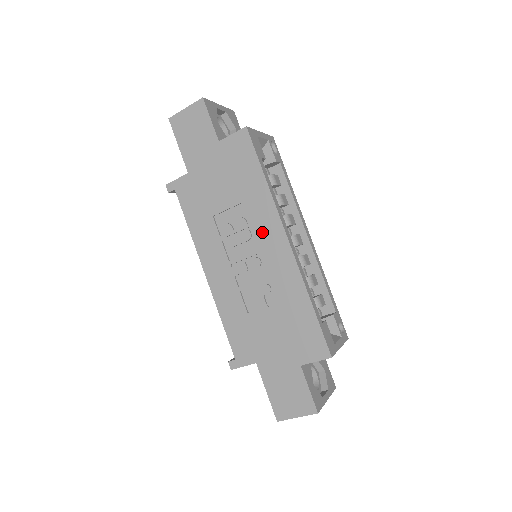
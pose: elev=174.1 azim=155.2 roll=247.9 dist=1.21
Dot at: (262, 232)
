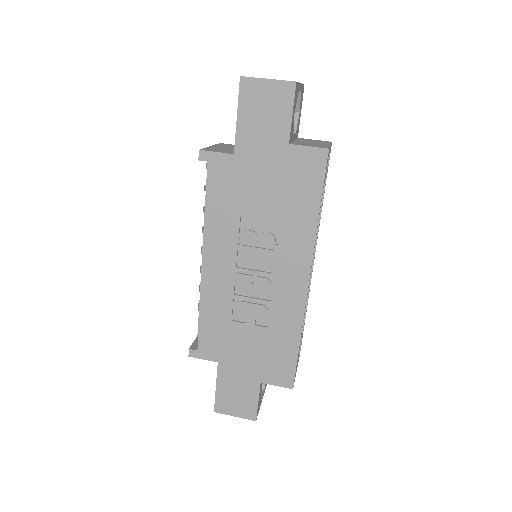
Dot at: (287, 260)
